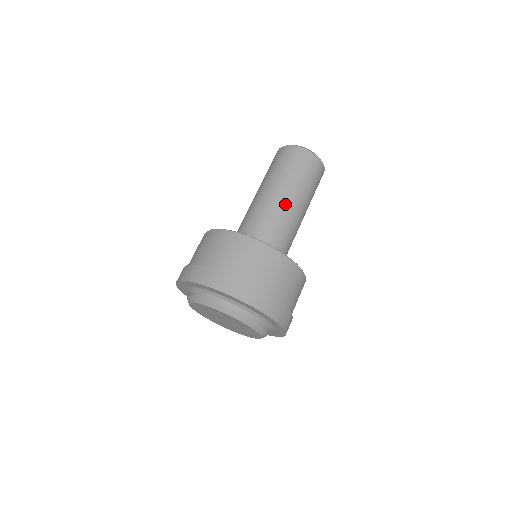
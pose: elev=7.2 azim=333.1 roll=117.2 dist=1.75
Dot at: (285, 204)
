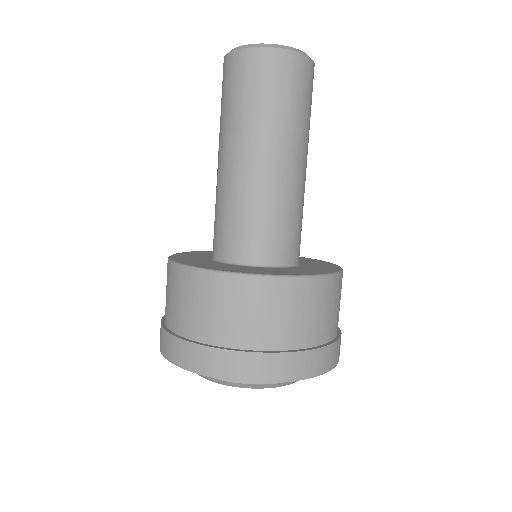
Dot at: (302, 175)
